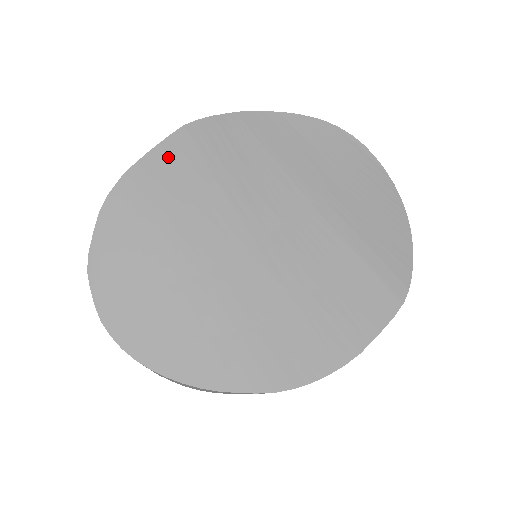
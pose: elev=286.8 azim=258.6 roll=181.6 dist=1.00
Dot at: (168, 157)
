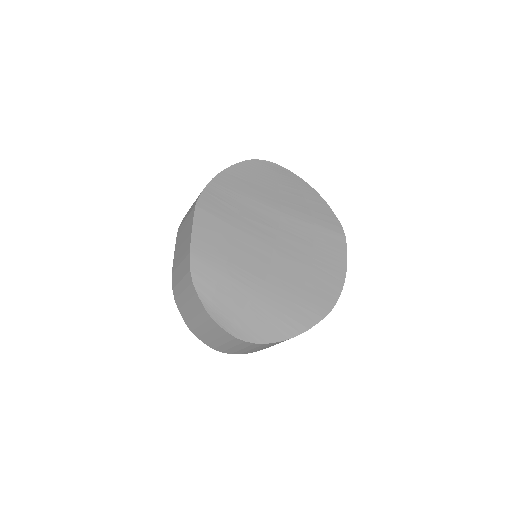
Dot at: (203, 229)
